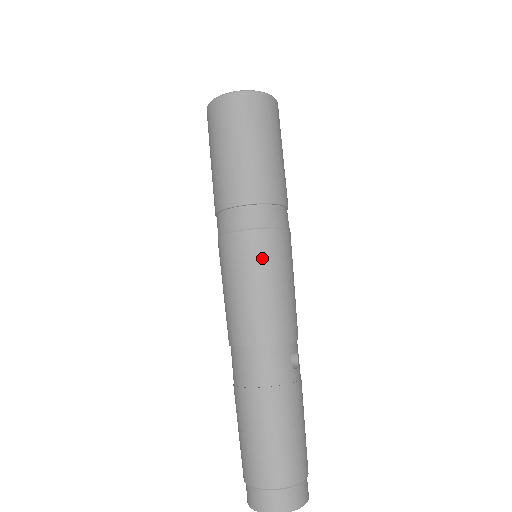
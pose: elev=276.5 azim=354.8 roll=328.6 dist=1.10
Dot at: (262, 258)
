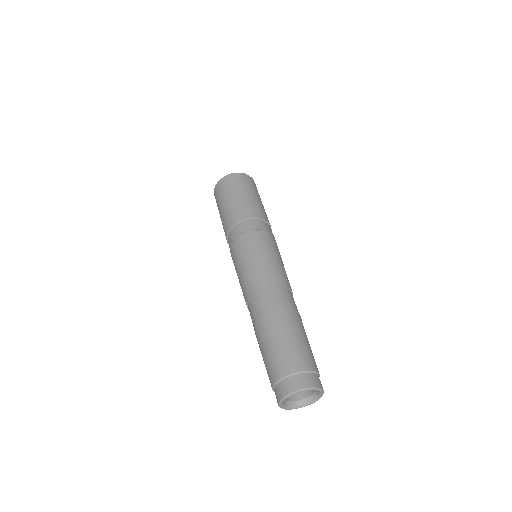
Dot at: (269, 244)
